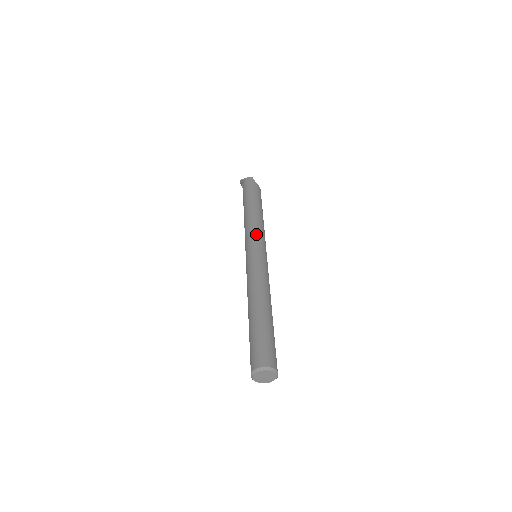
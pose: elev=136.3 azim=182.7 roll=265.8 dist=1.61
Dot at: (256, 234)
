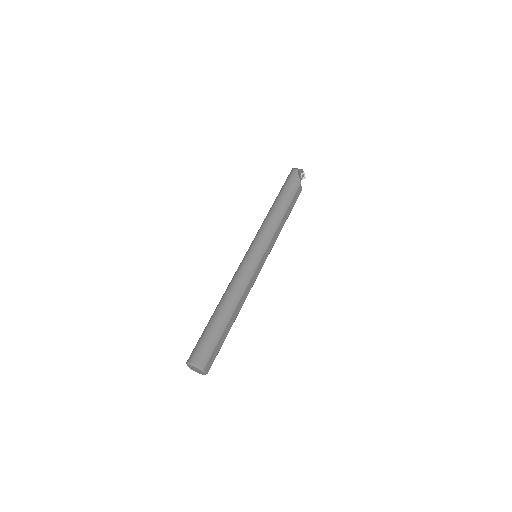
Dot at: (262, 235)
